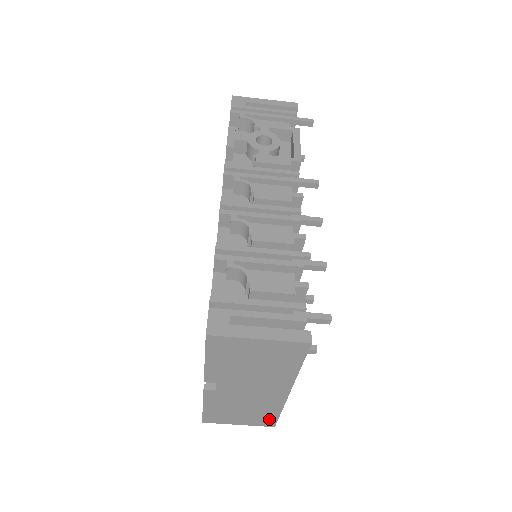
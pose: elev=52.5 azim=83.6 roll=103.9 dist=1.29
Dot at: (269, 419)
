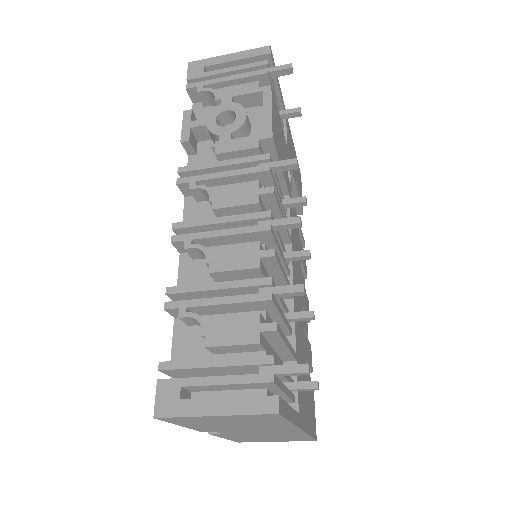
Dot at: (304, 439)
